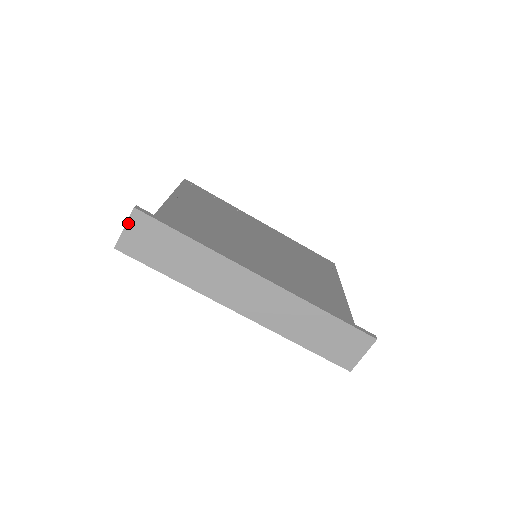
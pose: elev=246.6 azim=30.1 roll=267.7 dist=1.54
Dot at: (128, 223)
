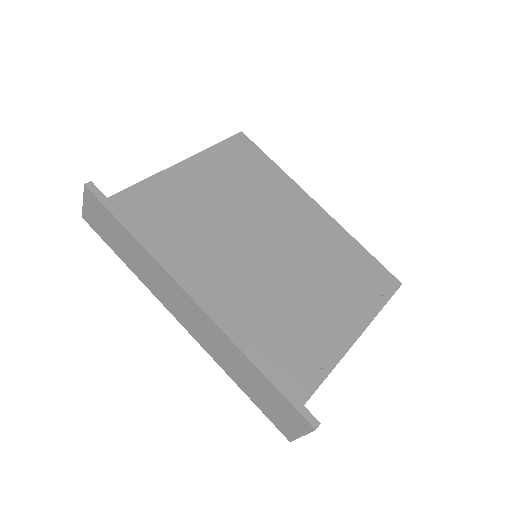
Dot at: (84, 198)
